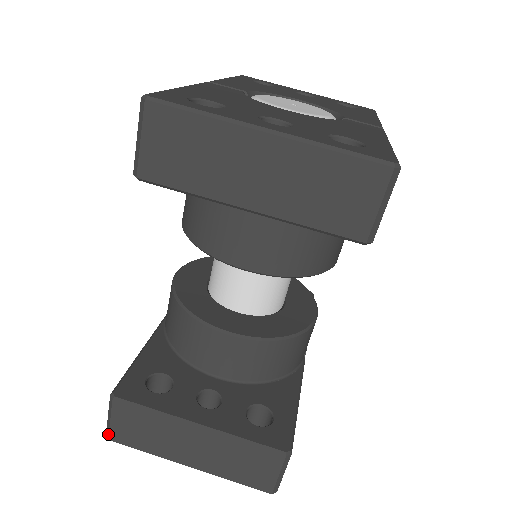
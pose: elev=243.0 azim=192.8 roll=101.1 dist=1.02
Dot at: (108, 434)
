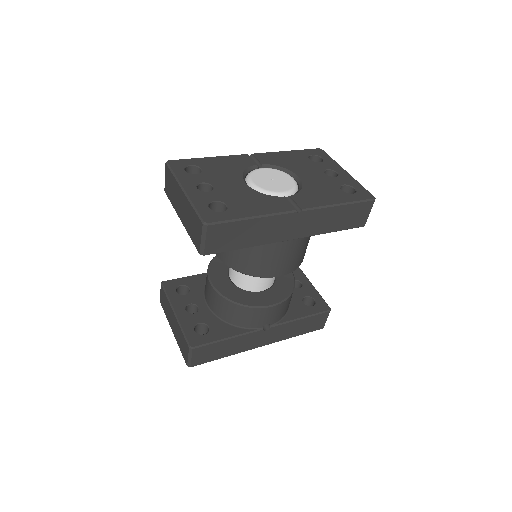
Dot at: (160, 299)
